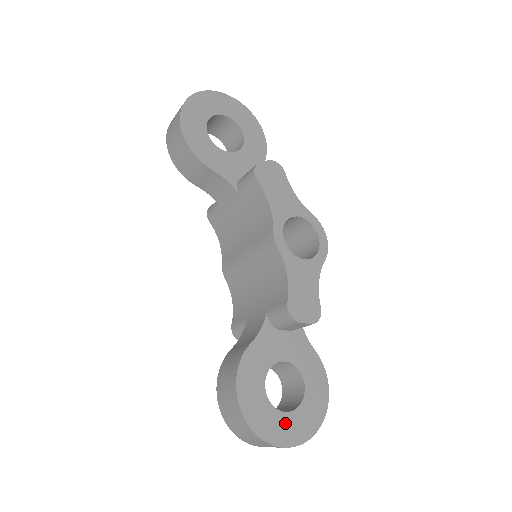
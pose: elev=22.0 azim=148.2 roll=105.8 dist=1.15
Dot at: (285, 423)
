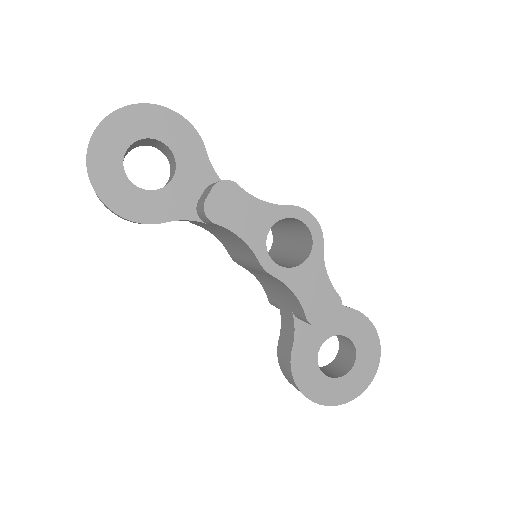
Dot at: (349, 382)
